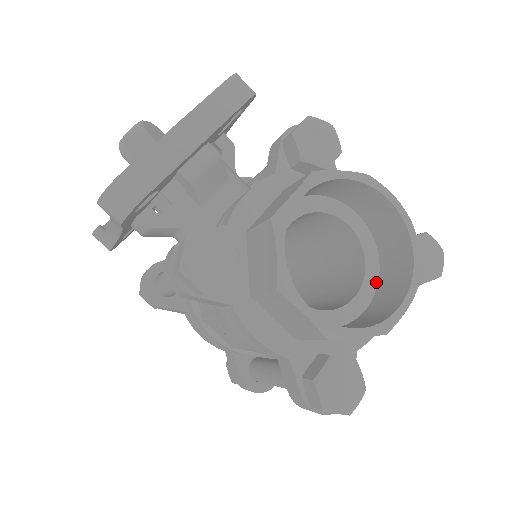
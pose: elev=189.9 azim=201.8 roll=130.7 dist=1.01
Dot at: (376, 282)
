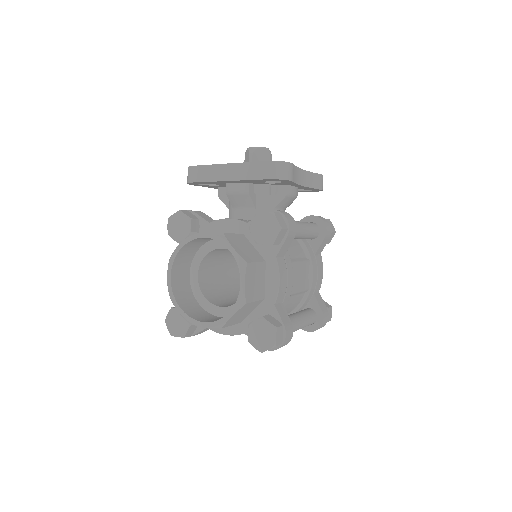
Dot at: occluded
